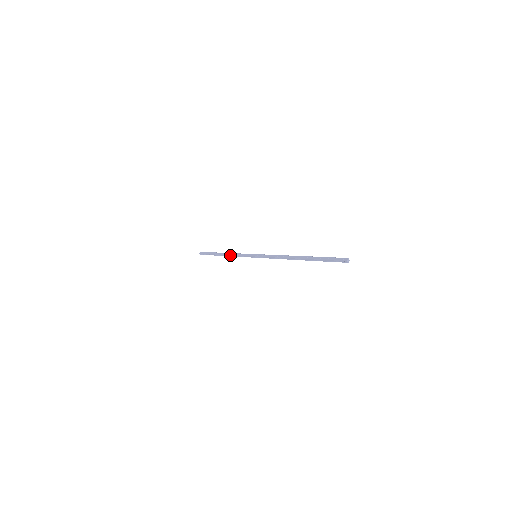
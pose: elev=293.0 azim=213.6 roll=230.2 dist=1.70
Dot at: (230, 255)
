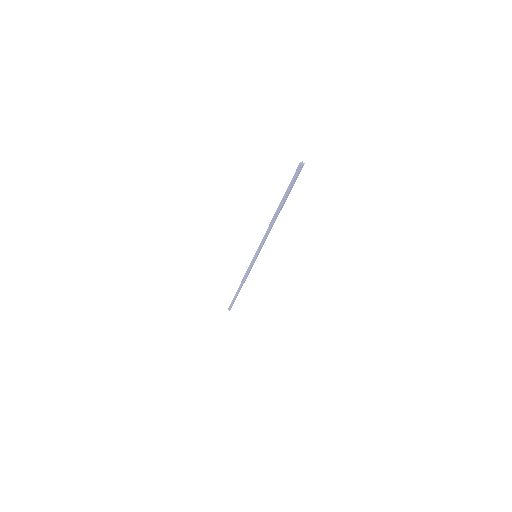
Dot at: (242, 280)
